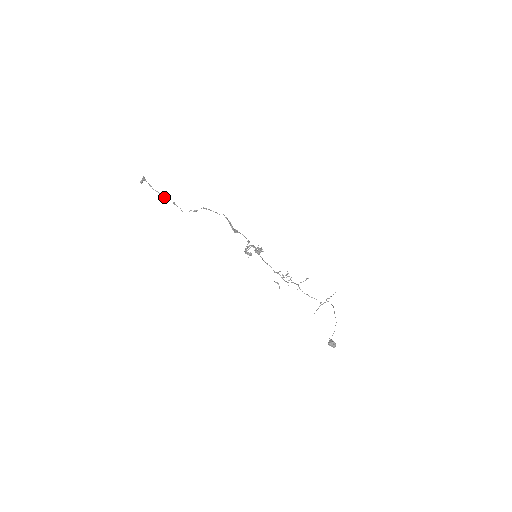
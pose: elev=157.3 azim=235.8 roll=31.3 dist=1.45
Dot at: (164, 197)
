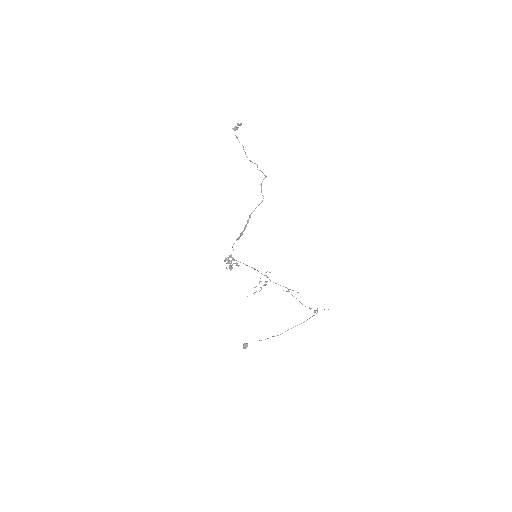
Dot at: occluded
